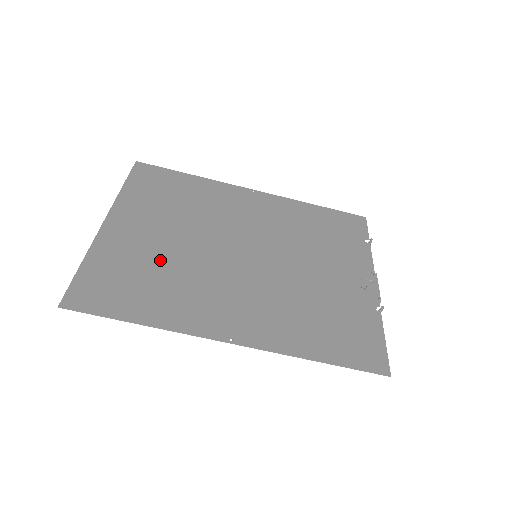
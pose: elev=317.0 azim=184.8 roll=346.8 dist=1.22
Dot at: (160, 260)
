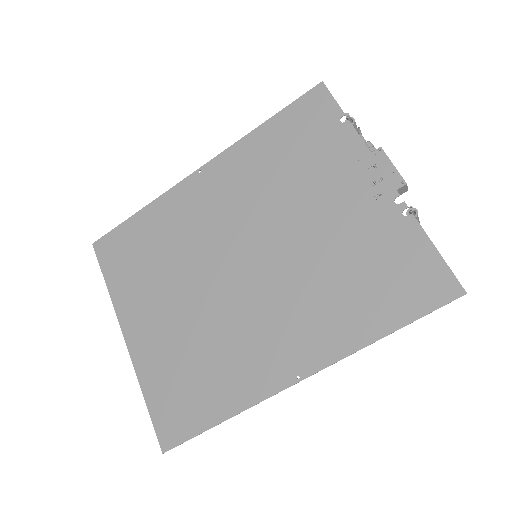
Dot at: (190, 342)
